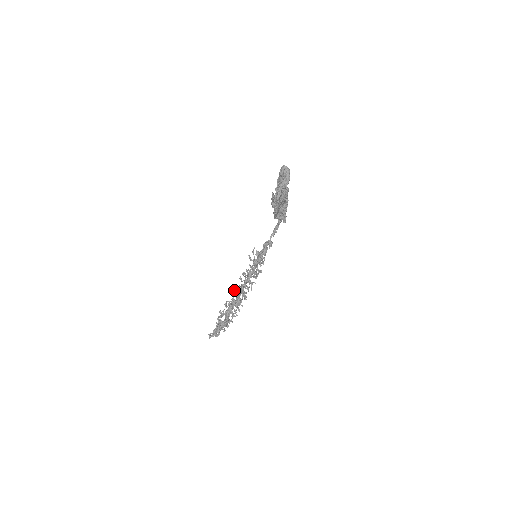
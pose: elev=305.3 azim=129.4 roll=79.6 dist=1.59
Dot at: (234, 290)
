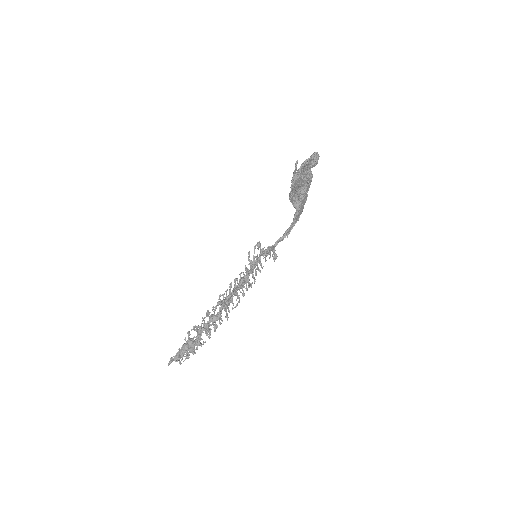
Dot at: (219, 301)
